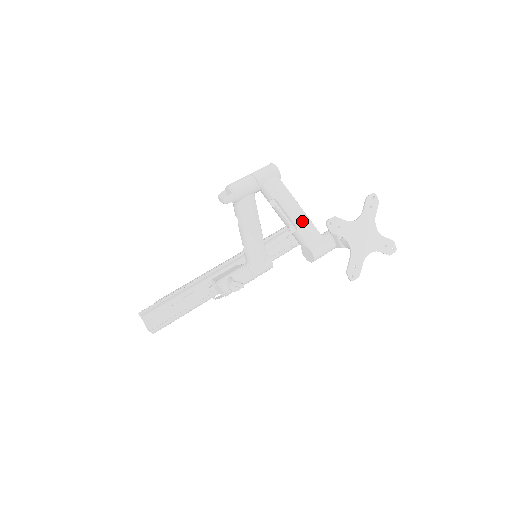
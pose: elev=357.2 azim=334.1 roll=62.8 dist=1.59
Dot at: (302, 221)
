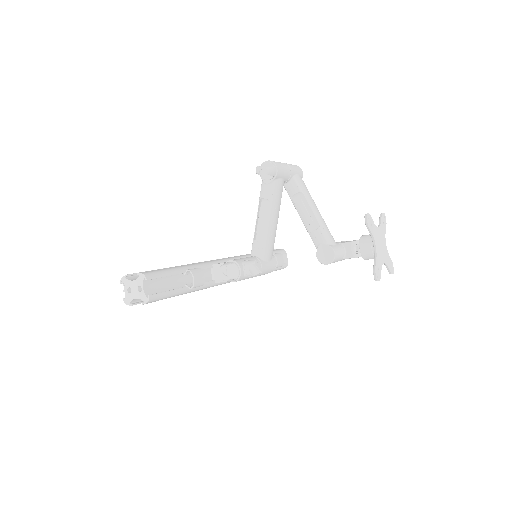
Dot at: (323, 222)
